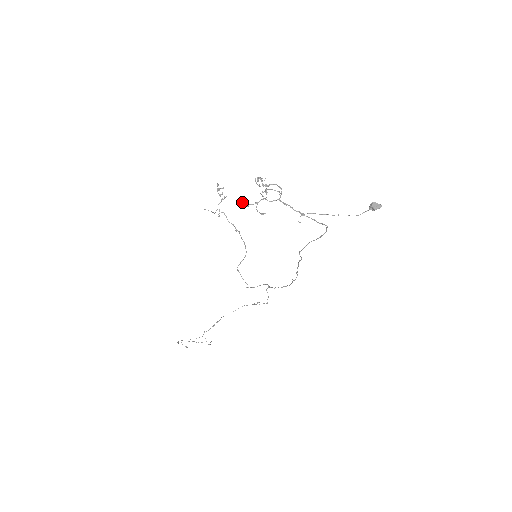
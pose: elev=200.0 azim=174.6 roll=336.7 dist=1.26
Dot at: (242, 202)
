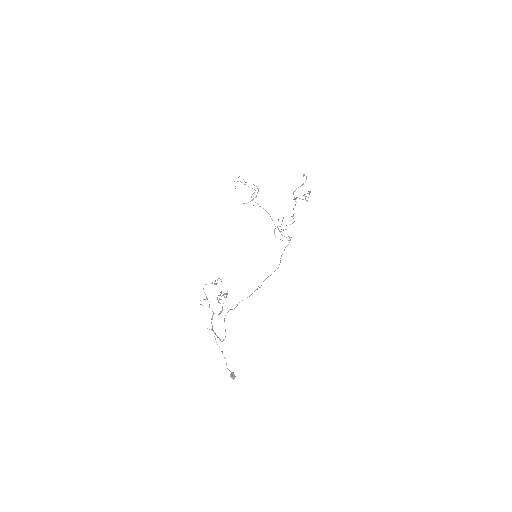
Dot at: (218, 278)
